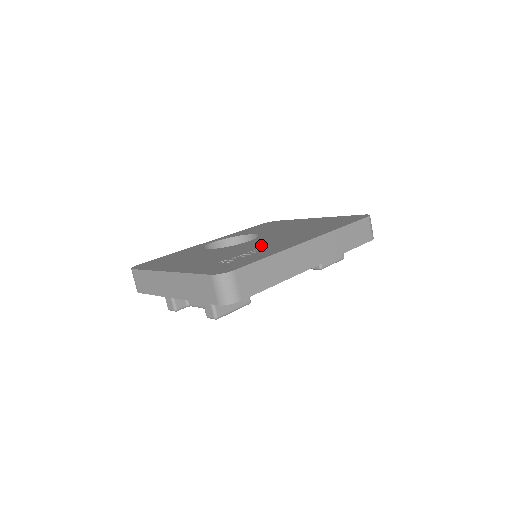
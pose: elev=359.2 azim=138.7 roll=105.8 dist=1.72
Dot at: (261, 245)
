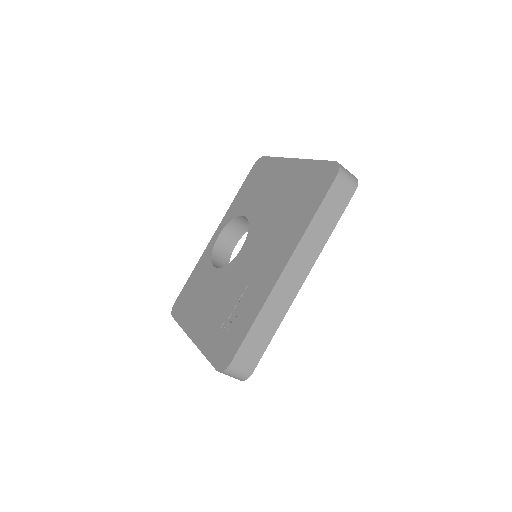
Dot at: (248, 274)
